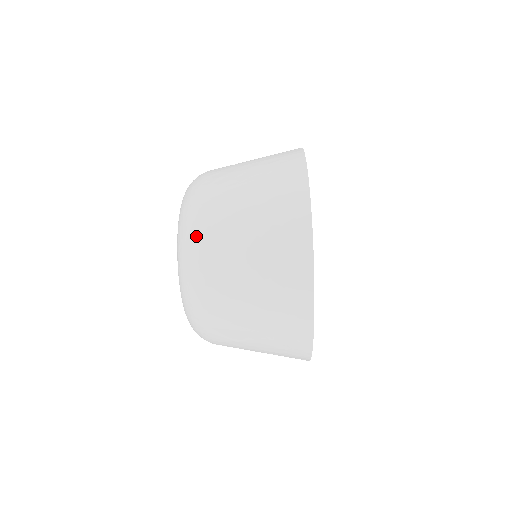
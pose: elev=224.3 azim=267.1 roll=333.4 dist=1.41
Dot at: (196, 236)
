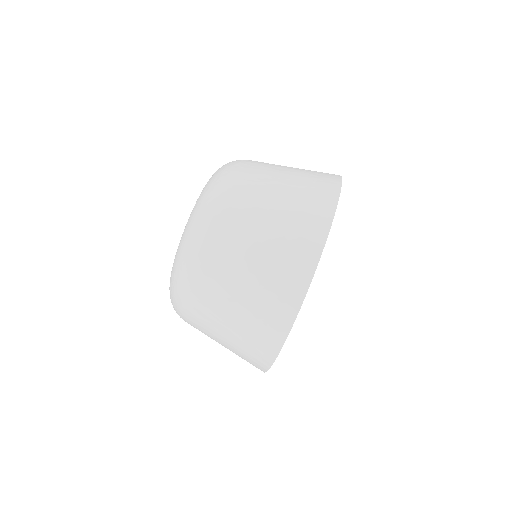
Dot at: (227, 181)
